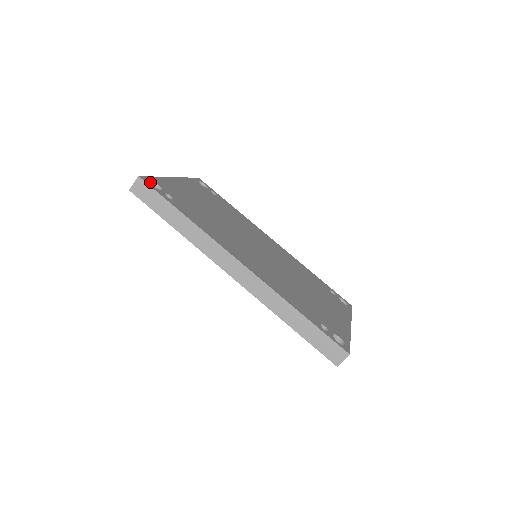
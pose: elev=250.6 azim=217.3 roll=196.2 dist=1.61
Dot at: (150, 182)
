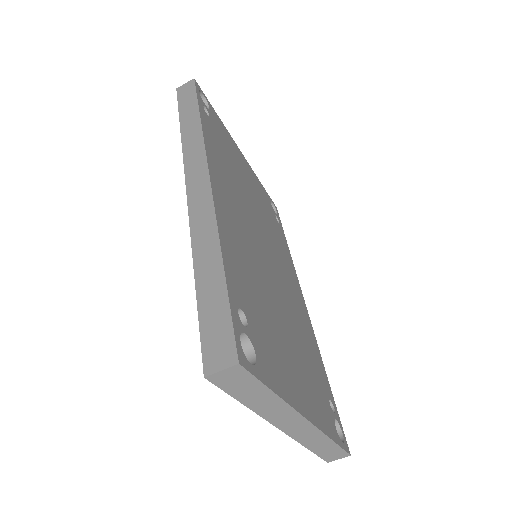
Dot at: (204, 100)
